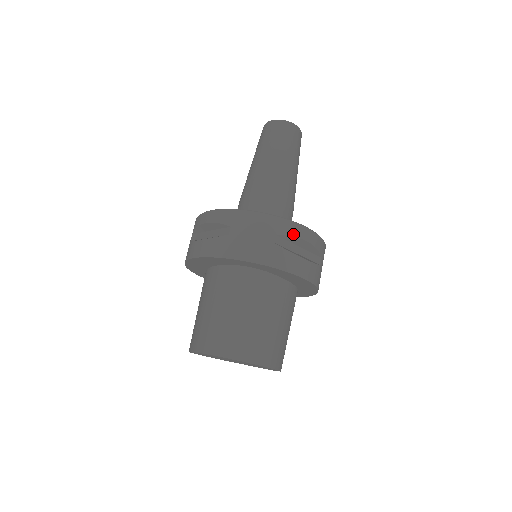
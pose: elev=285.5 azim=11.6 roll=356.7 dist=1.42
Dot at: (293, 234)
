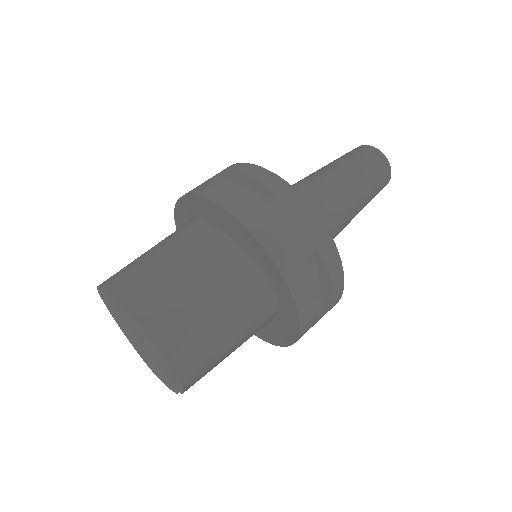
Dot at: (233, 170)
